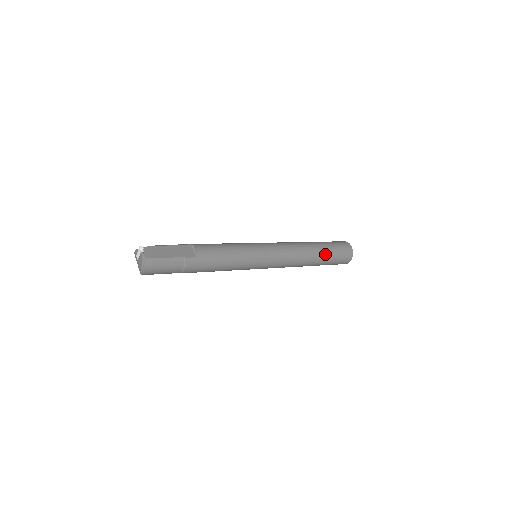
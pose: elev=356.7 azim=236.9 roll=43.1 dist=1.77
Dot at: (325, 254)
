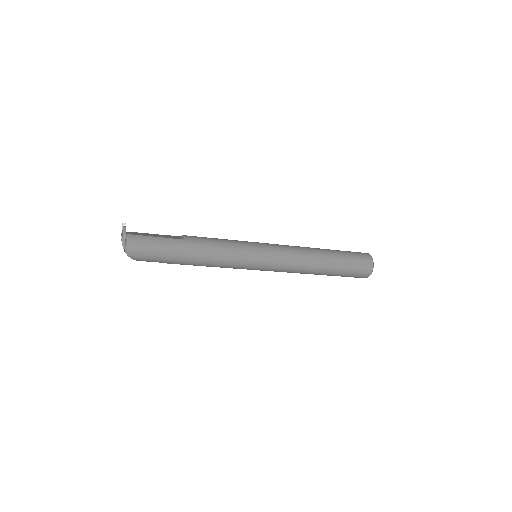
Dot at: (337, 255)
